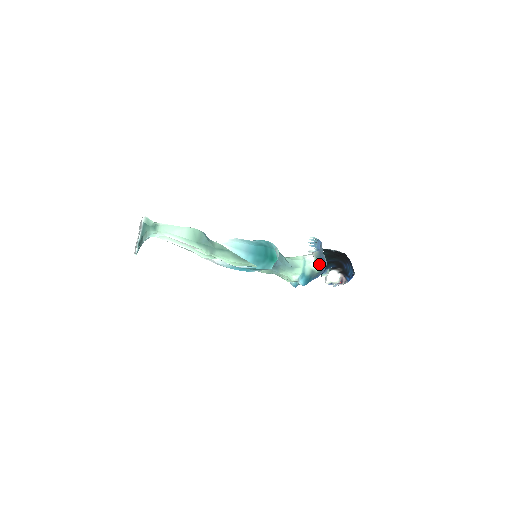
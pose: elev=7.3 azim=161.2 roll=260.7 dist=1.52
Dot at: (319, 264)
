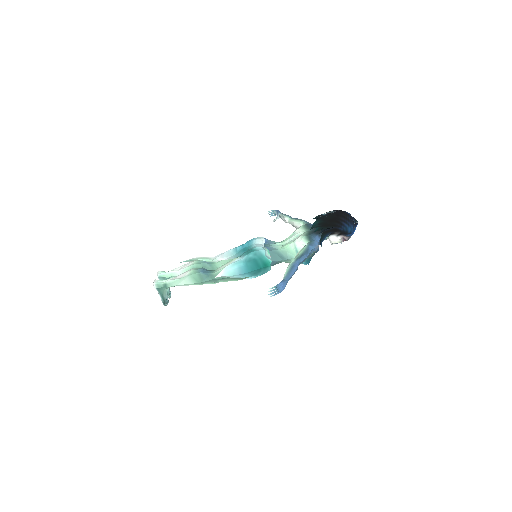
Dot at: occluded
